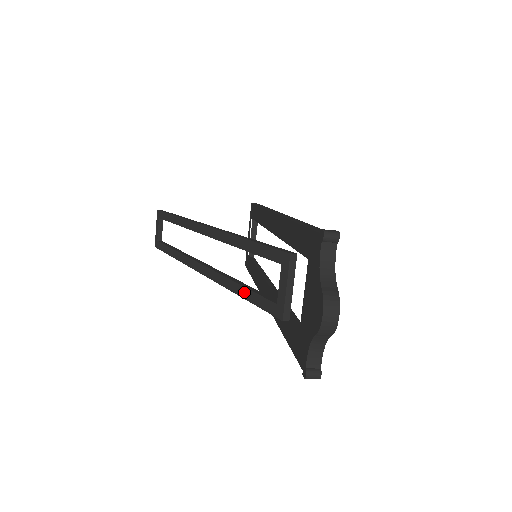
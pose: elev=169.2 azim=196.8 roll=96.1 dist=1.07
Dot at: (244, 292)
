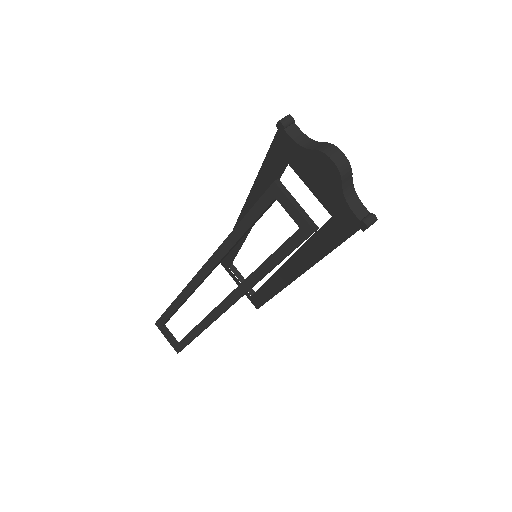
Dot at: (271, 262)
